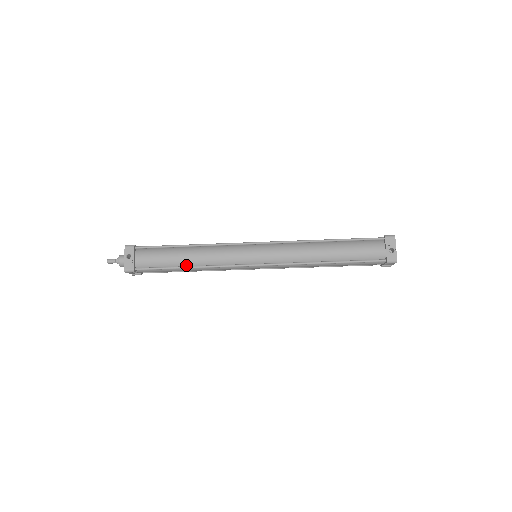
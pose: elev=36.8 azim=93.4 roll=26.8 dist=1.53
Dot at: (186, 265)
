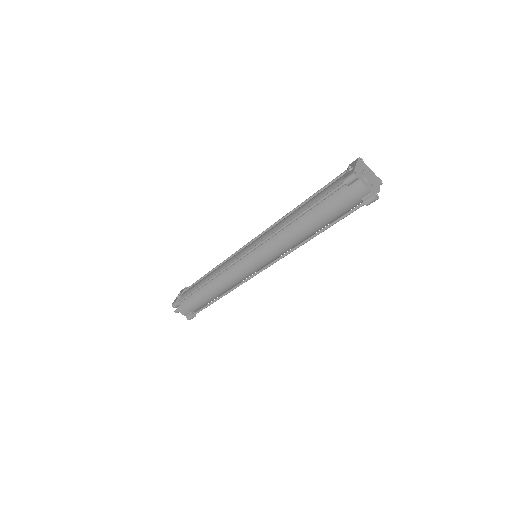
Dot at: (206, 284)
